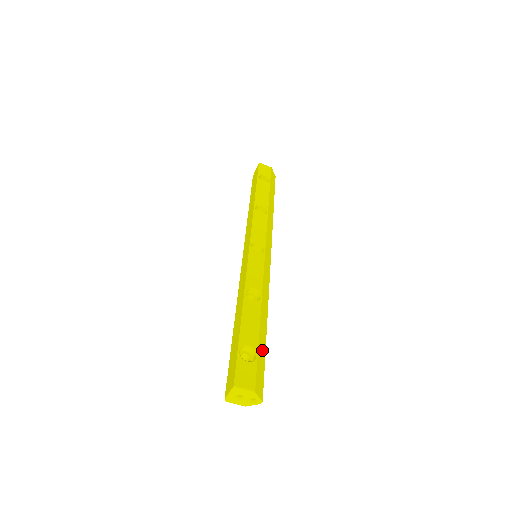
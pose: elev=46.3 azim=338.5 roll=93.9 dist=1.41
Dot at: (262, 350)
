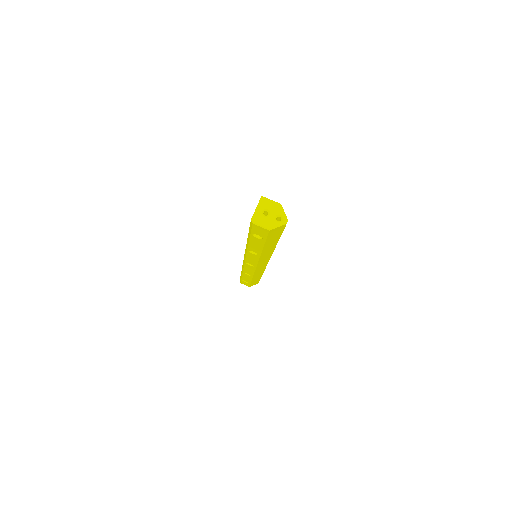
Dot at: occluded
